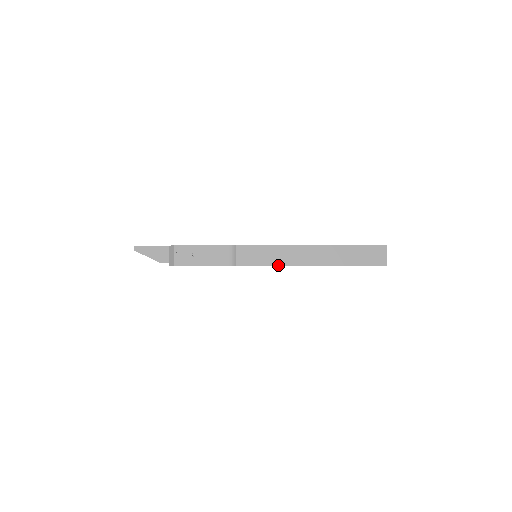
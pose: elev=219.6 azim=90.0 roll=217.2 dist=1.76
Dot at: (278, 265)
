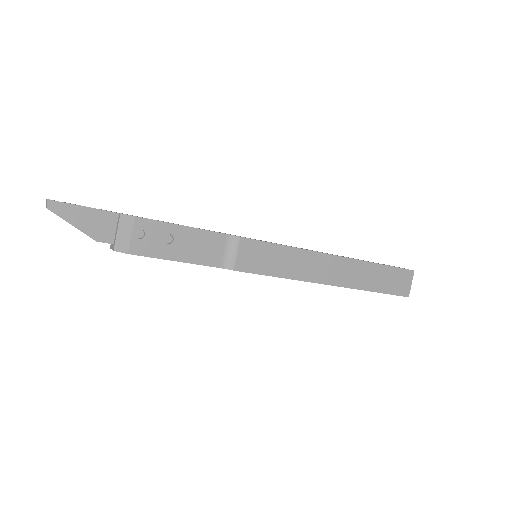
Dot at: (291, 278)
